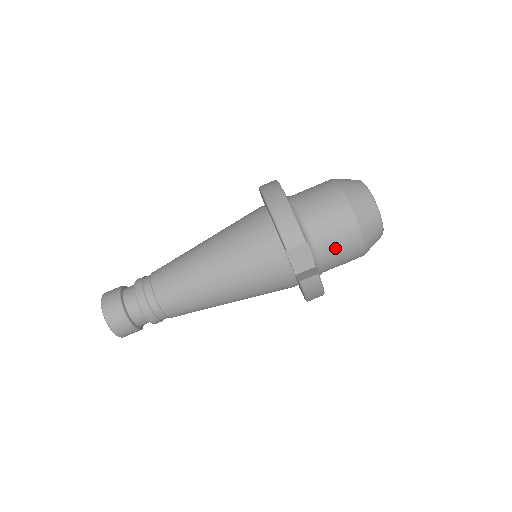
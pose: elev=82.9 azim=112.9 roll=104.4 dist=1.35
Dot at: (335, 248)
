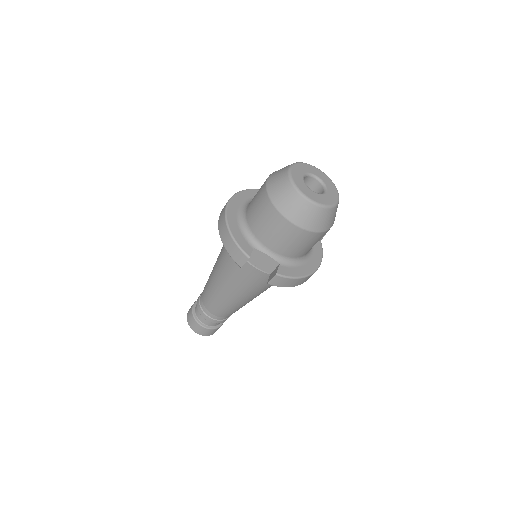
Dot at: (286, 244)
